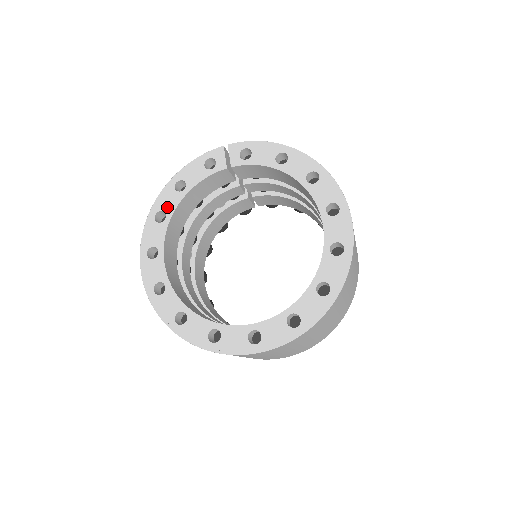
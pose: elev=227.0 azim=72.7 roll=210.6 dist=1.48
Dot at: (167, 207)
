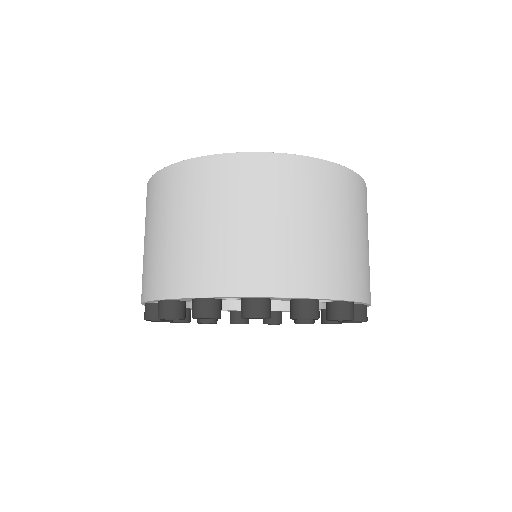
Dot at: occluded
